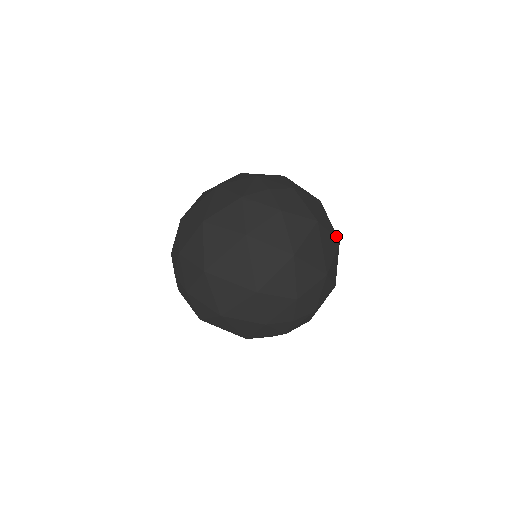
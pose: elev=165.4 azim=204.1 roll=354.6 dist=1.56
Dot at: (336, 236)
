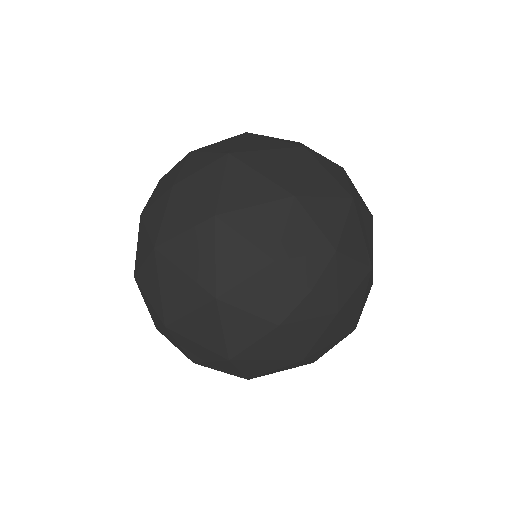
Dot at: (292, 146)
